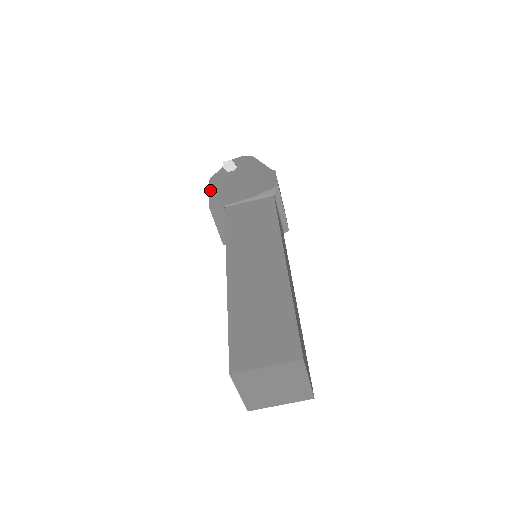
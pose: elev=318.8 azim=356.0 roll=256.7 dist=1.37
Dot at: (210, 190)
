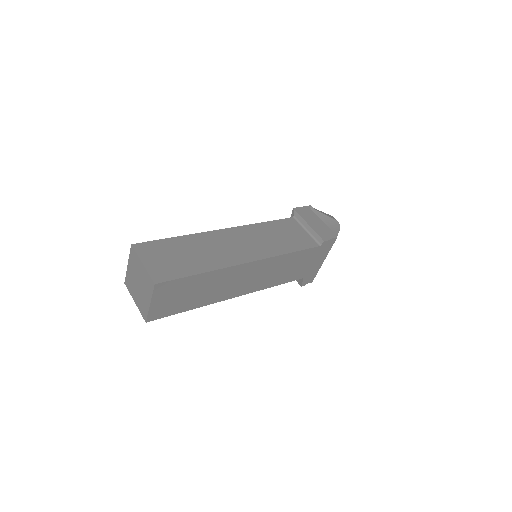
Dot at: occluded
